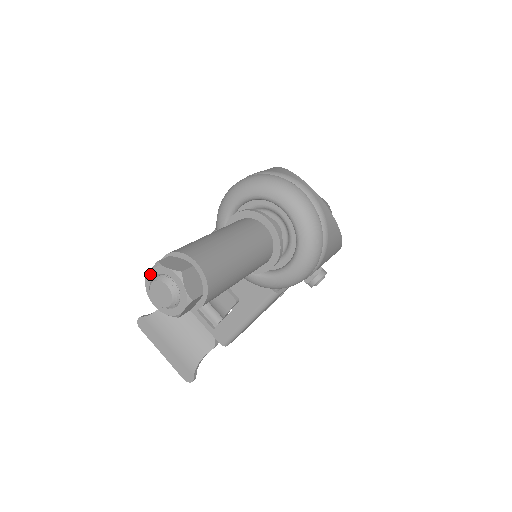
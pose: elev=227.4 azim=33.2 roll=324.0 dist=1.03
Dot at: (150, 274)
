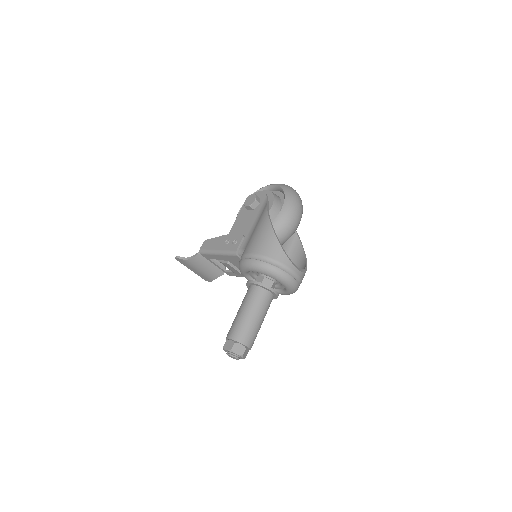
Dot at: occluded
